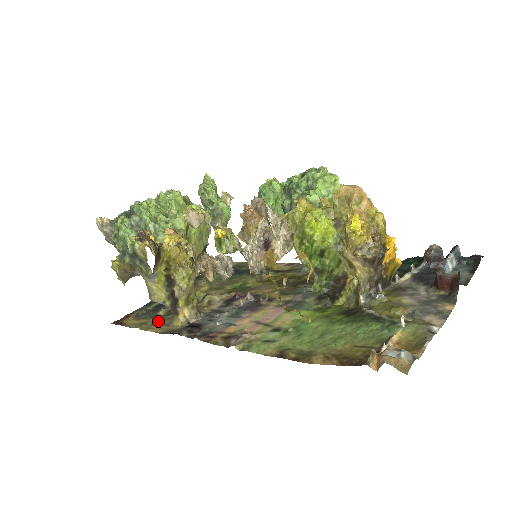
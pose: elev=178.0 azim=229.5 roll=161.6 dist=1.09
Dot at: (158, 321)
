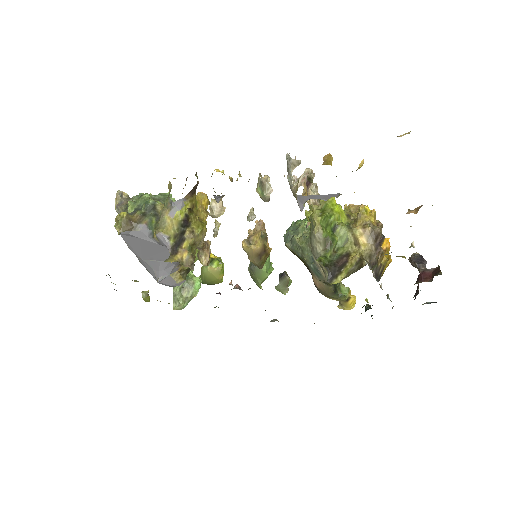
Dot at: occluded
